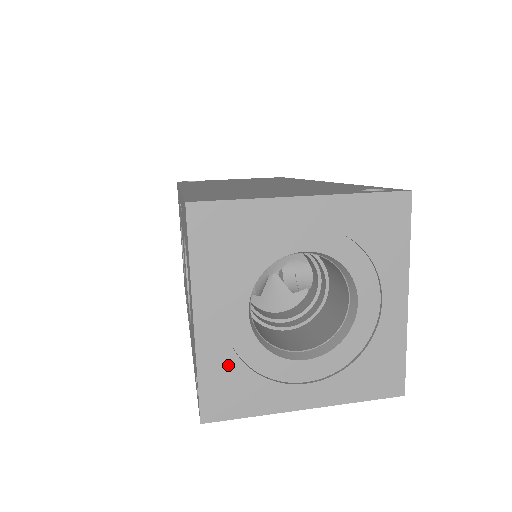
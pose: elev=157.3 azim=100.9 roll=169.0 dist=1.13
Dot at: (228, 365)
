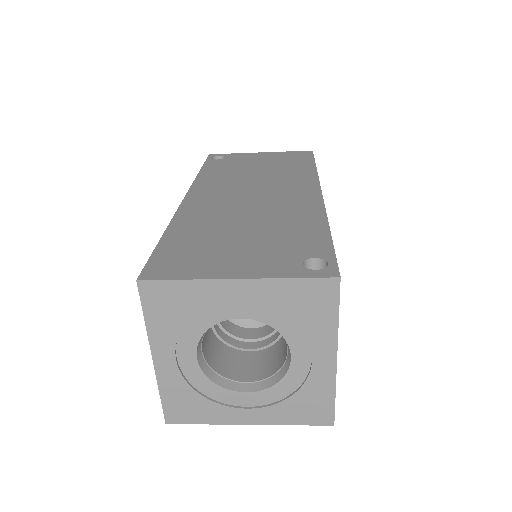
Dot at: (183, 390)
